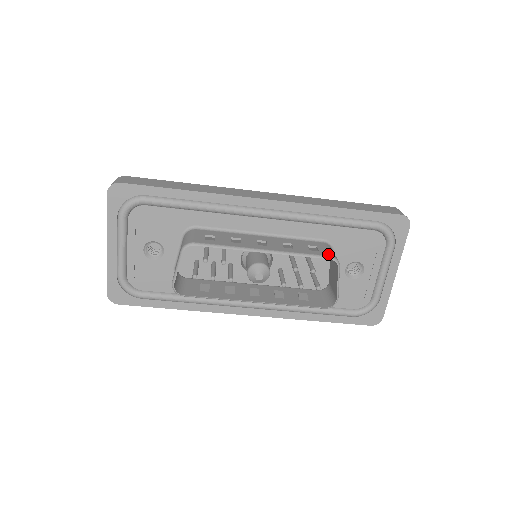
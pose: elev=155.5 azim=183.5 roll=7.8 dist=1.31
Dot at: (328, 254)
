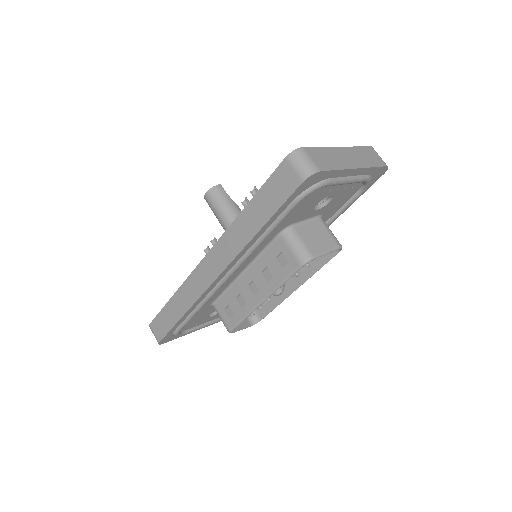
Dot at: (296, 263)
